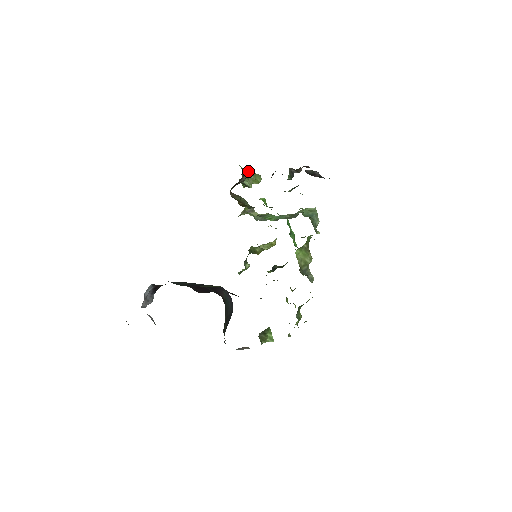
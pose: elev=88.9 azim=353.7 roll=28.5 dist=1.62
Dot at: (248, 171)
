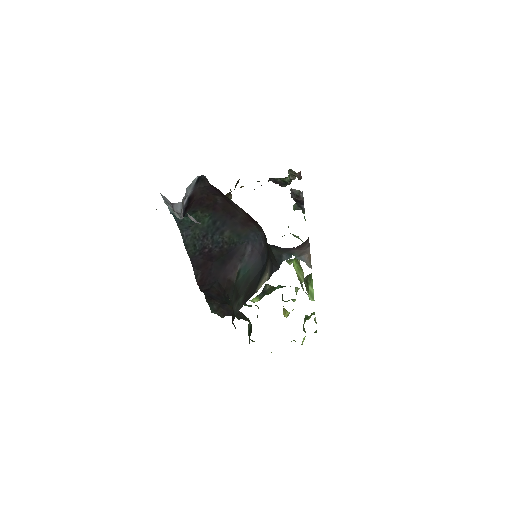
Dot at: occluded
